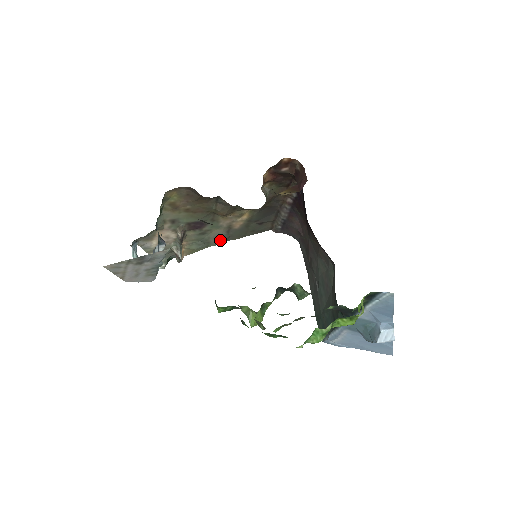
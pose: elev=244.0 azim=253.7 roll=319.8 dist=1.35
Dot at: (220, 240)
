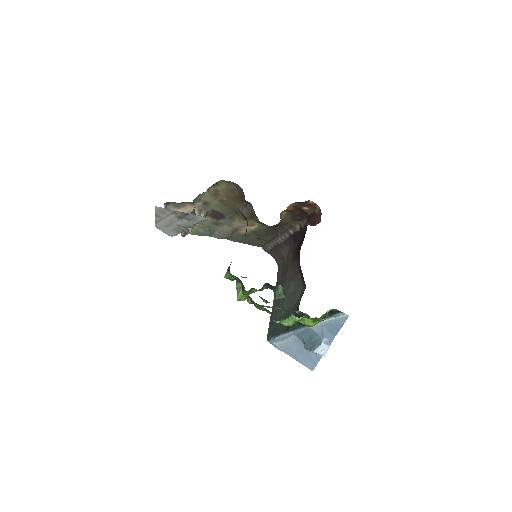
Dot at: (222, 236)
